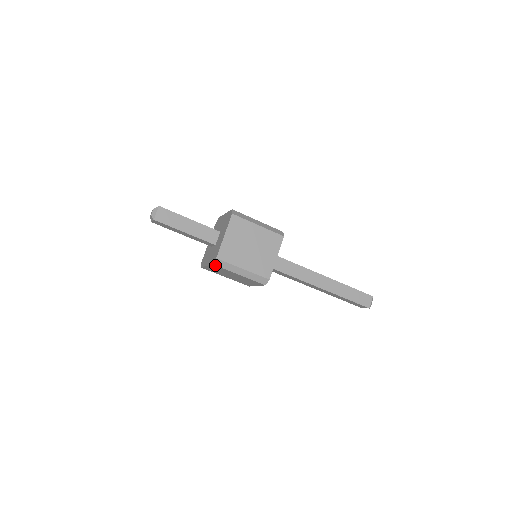
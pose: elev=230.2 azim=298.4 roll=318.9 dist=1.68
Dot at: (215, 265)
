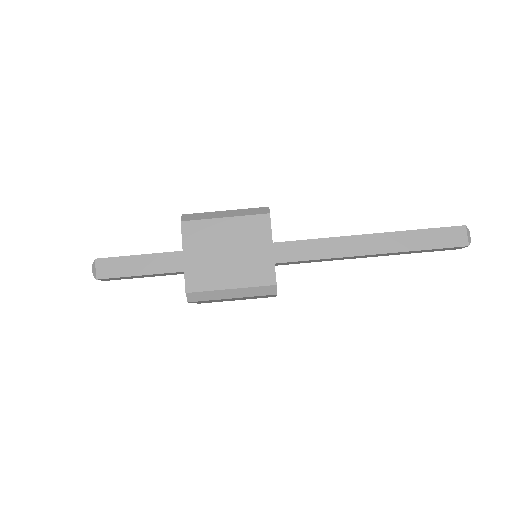
Dot at: occluded
